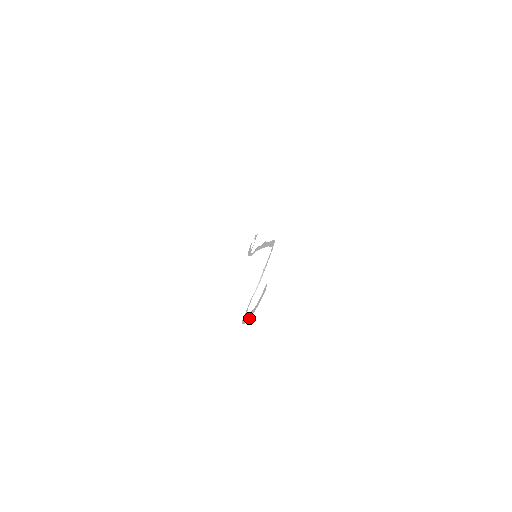
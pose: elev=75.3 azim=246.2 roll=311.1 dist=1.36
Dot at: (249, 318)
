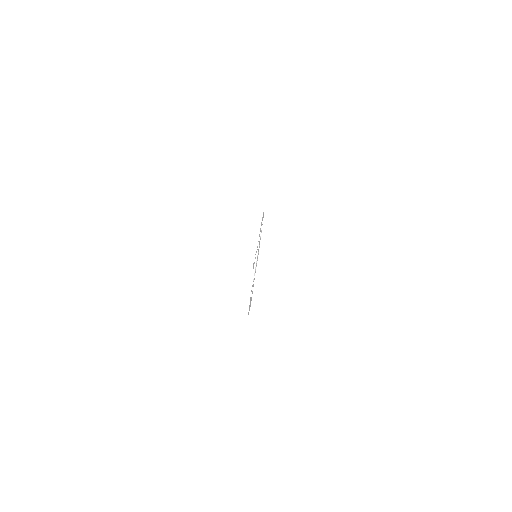
Dot at: (251, 297)
